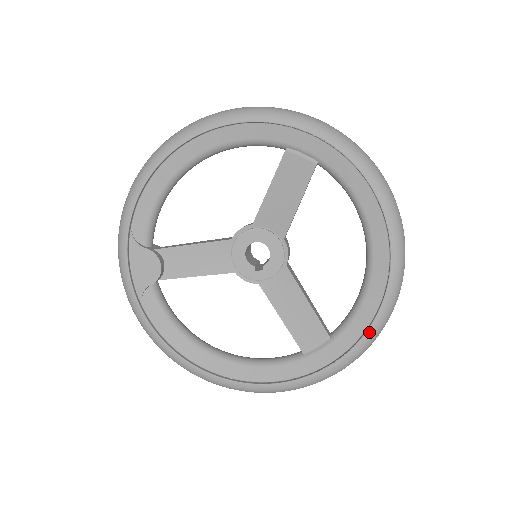
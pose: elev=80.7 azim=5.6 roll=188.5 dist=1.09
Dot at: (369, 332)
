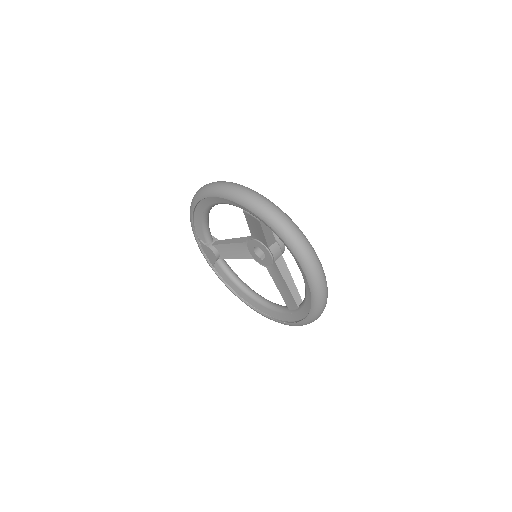
Dot at: (311, 313)
